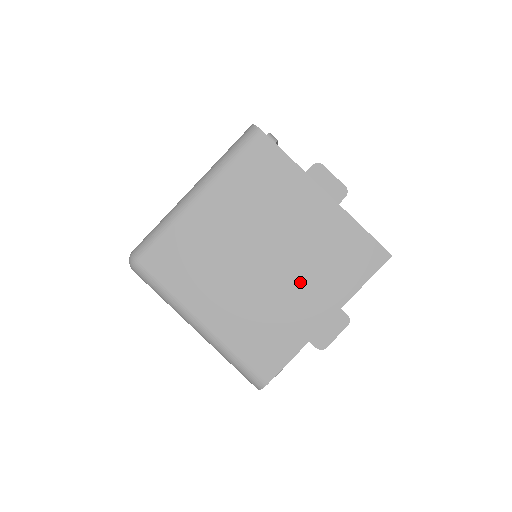
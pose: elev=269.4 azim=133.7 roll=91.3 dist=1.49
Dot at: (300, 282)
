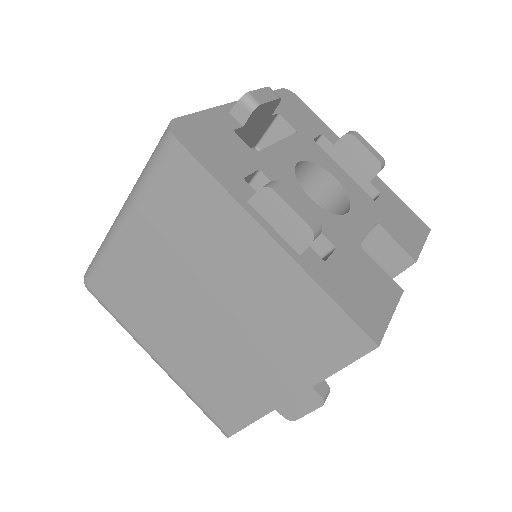
Dot at: (251, 348)
